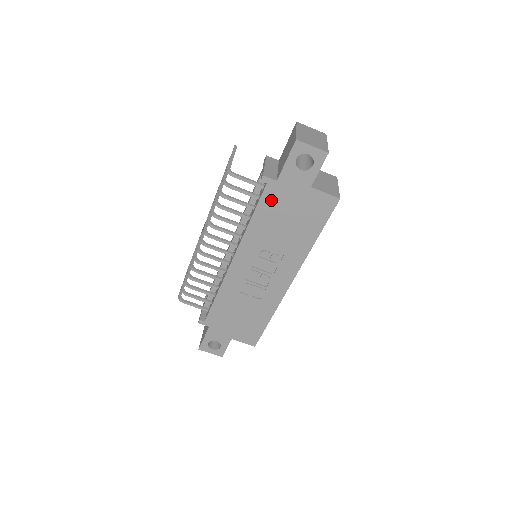
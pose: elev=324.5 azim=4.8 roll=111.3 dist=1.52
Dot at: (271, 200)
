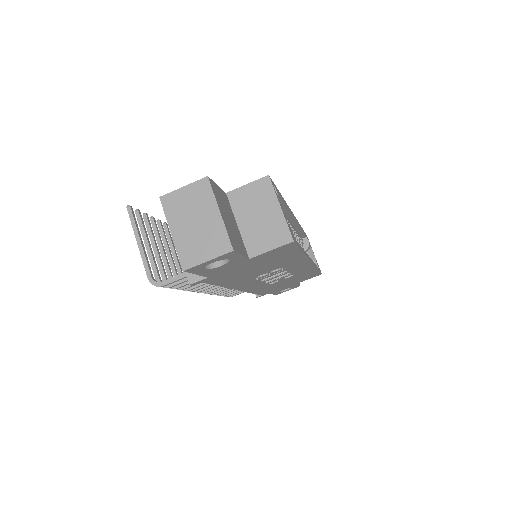
Dot at: (221, 278)
